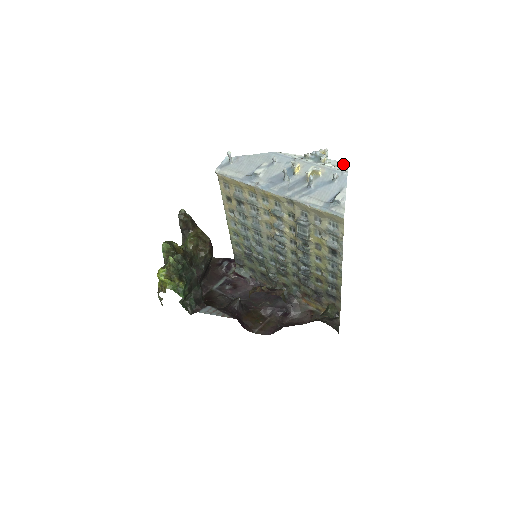
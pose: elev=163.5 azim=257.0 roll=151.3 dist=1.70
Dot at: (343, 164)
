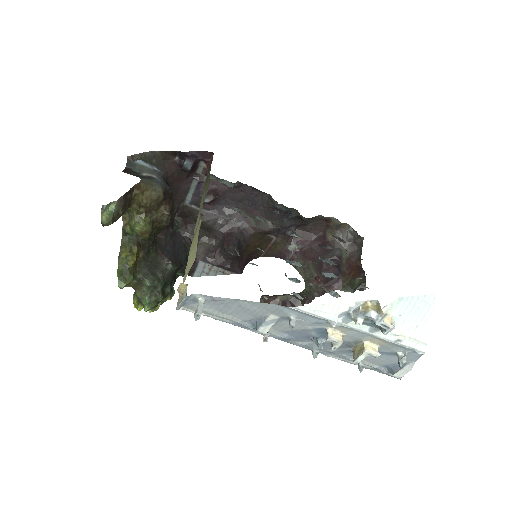
Dot at: (422, 314)
